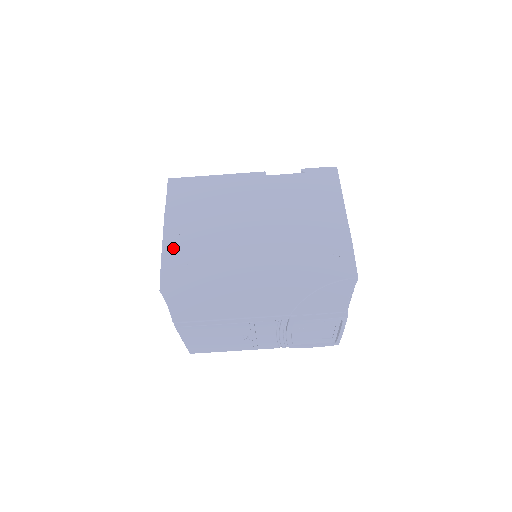
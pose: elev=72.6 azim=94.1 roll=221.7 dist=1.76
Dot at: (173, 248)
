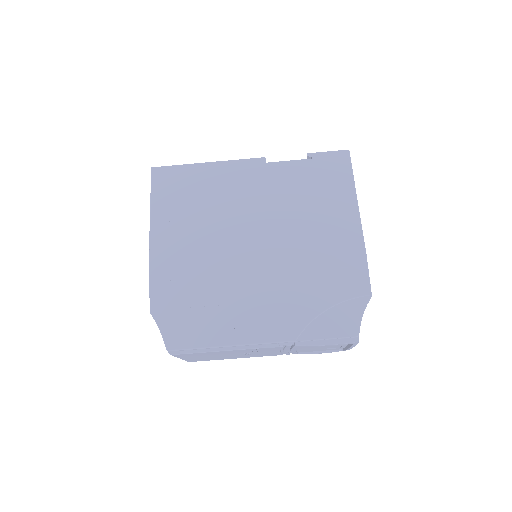
Dot at: (162, 259)
